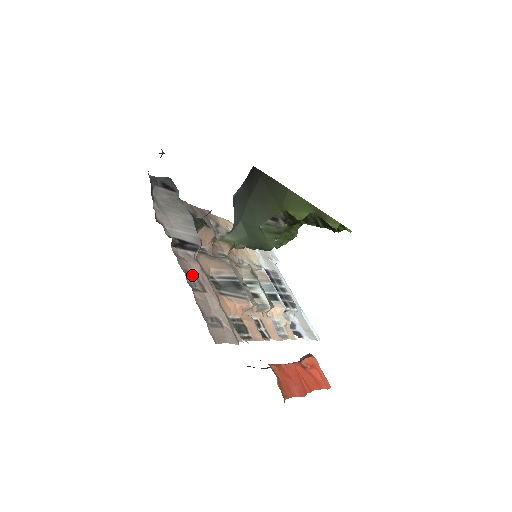
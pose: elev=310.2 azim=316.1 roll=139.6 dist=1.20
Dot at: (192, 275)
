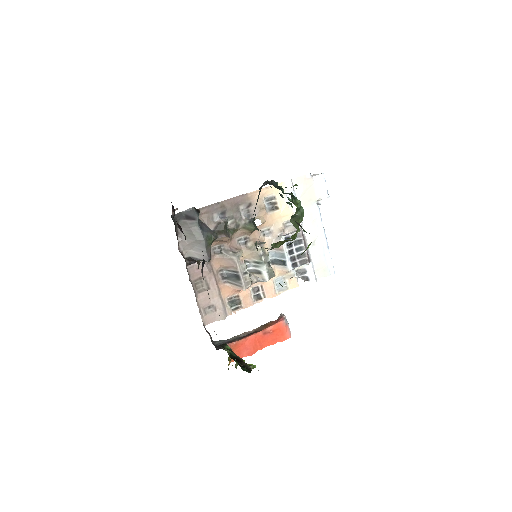
Dot at: (202, 279)
